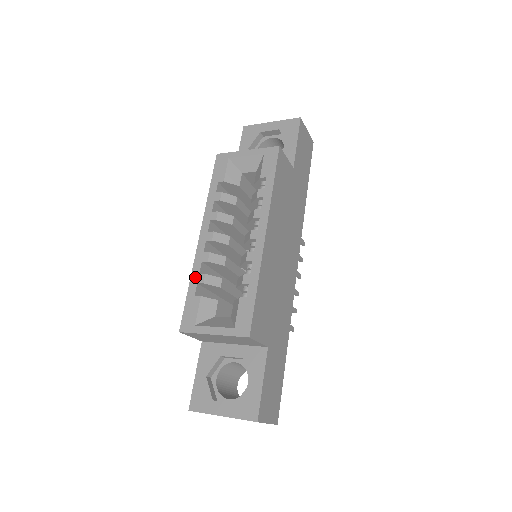
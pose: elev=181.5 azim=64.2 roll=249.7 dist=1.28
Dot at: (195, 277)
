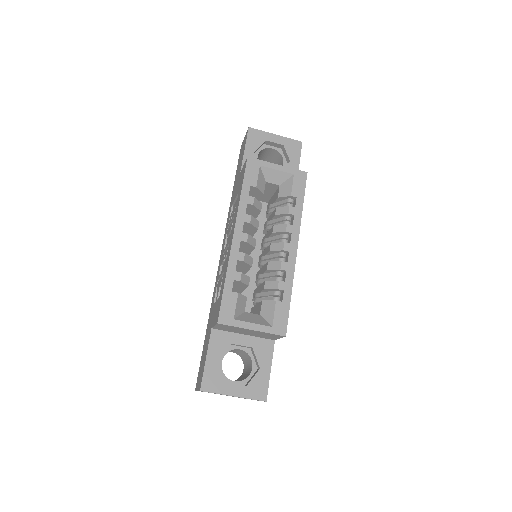
Dot at: (231, 274)
